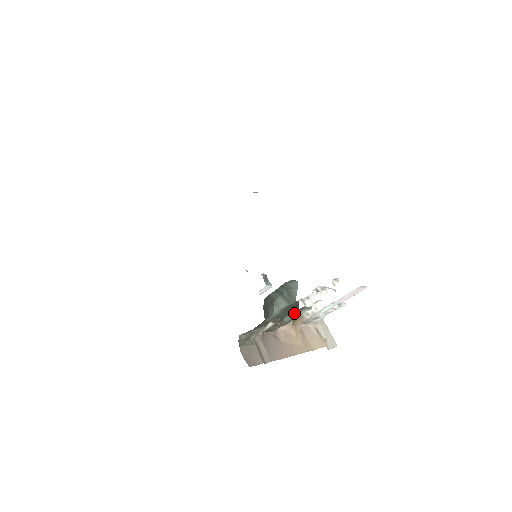
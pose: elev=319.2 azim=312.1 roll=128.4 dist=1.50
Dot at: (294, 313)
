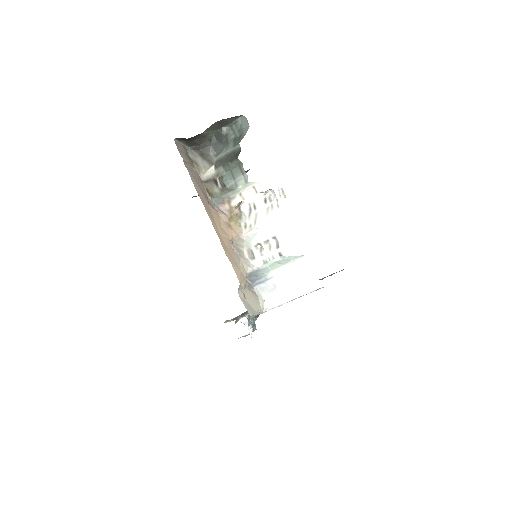
Dot at: (233, 174)
